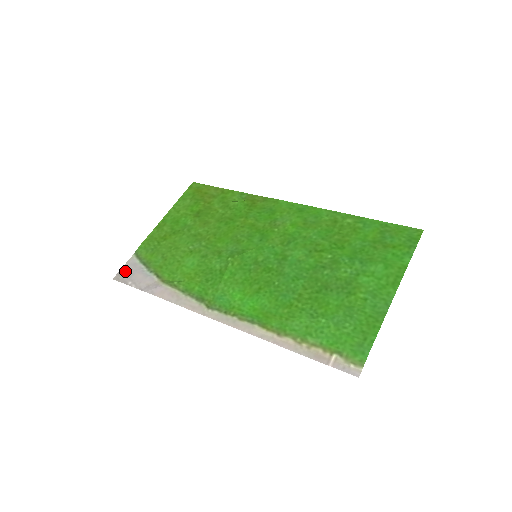
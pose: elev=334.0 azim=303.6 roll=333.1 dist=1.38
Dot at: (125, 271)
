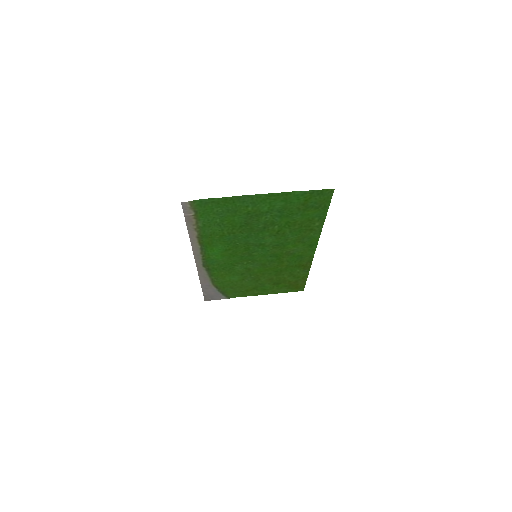
Dot at: (213, 298)
